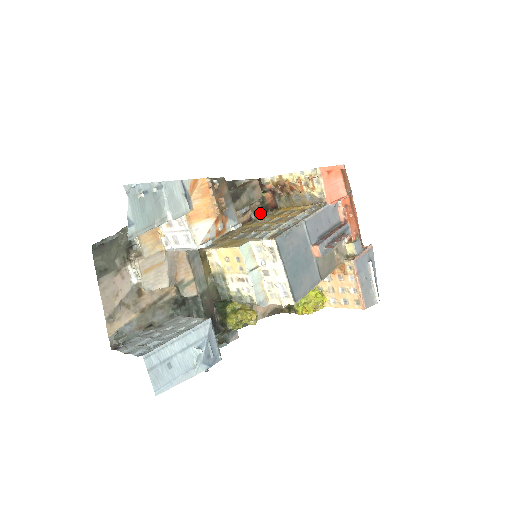
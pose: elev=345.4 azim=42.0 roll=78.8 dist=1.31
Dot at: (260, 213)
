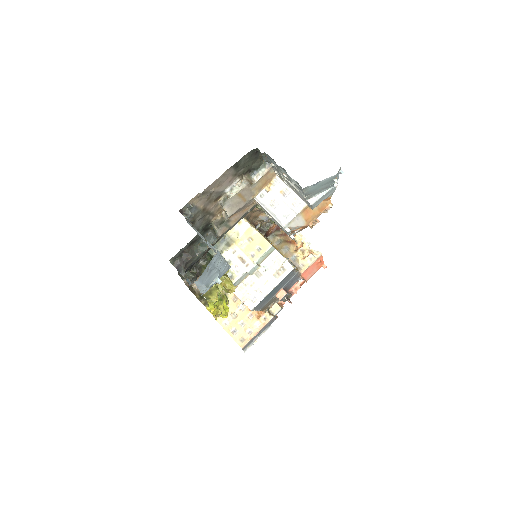
Dot at: (258, 228)
